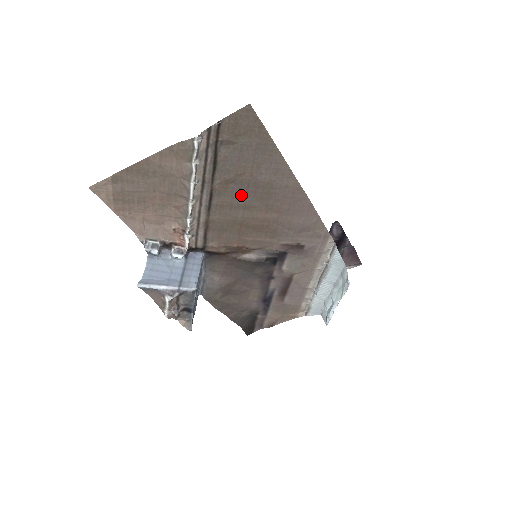
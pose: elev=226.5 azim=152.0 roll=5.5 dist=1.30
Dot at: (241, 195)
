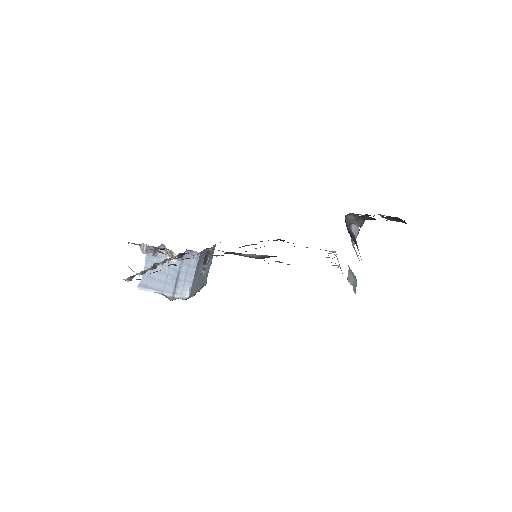
Dot at: occluded
